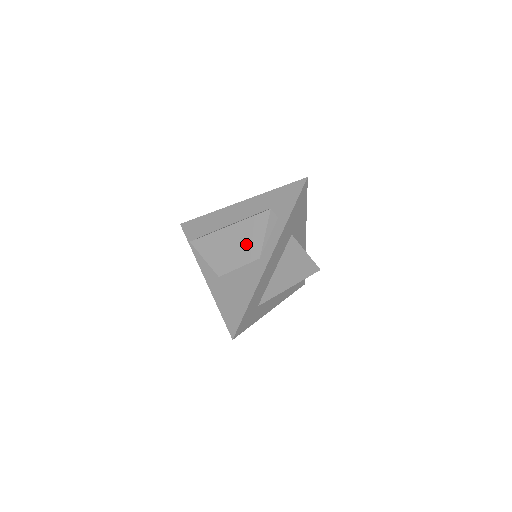
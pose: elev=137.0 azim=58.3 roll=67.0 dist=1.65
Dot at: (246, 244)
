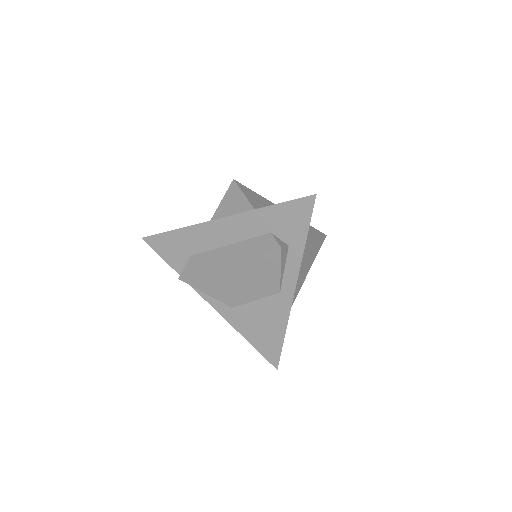
Dot at: (258, 281)
